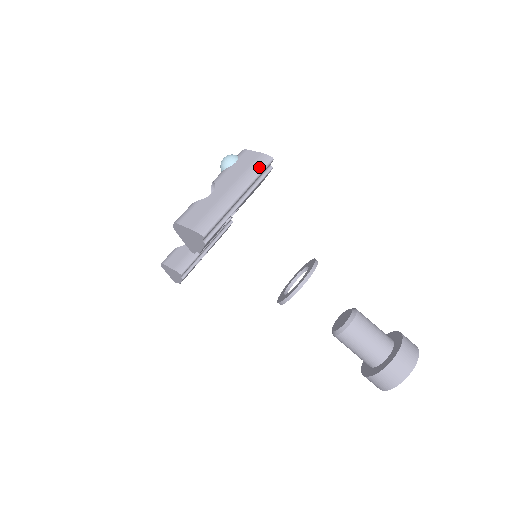
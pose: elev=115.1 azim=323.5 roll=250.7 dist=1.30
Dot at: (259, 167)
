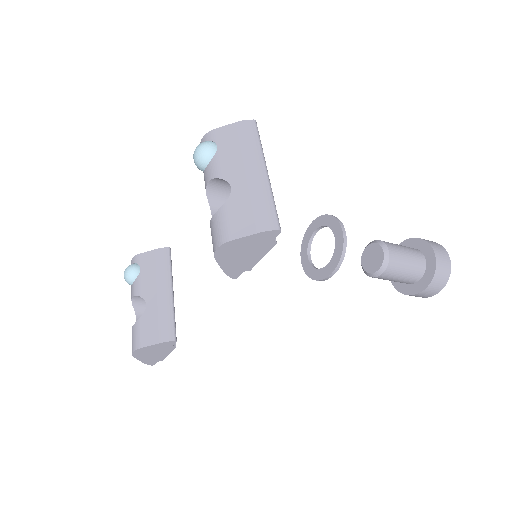
Dot at: (253, 134)
